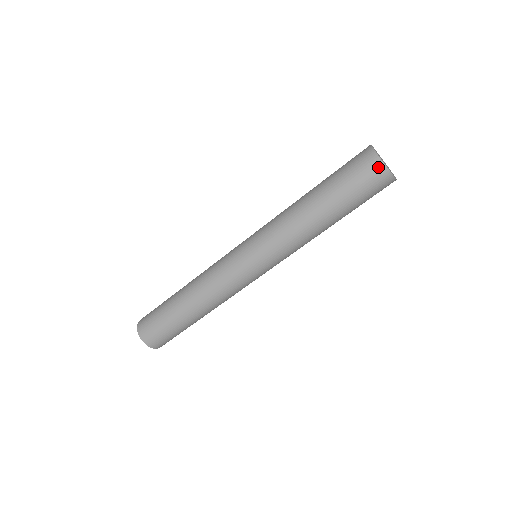
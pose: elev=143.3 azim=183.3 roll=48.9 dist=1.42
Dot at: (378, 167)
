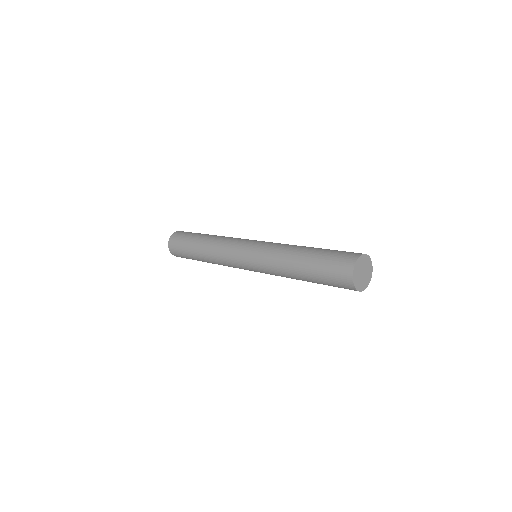
Dot at: (352, 260)
